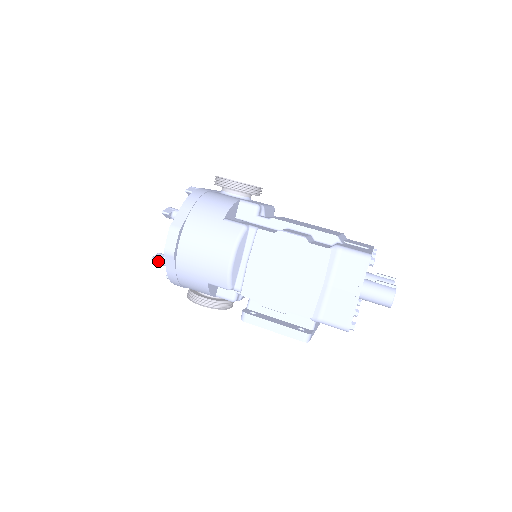
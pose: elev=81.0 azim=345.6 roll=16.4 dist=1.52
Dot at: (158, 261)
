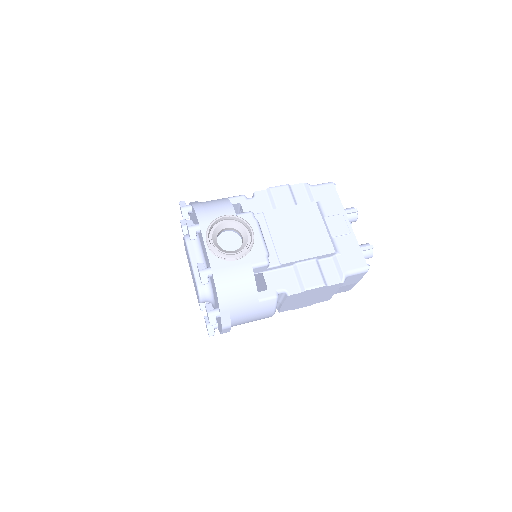
Dot at: occluded
